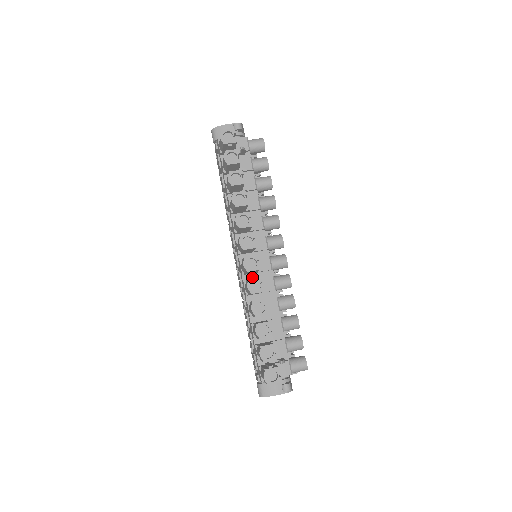
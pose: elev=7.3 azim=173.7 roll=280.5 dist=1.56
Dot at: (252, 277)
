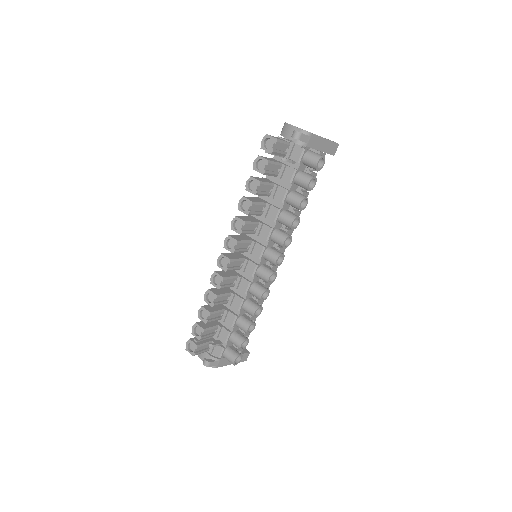
Dot at: (238, 270)
